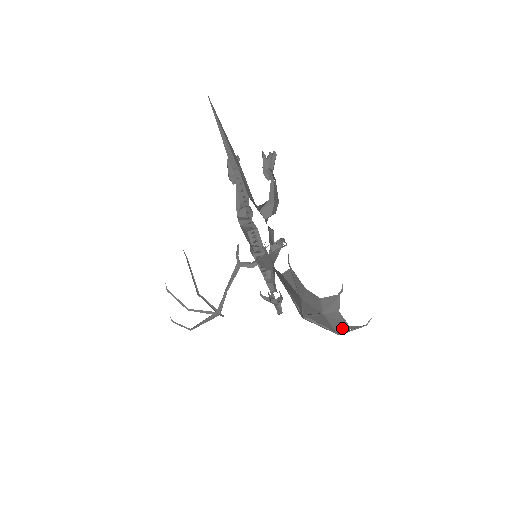
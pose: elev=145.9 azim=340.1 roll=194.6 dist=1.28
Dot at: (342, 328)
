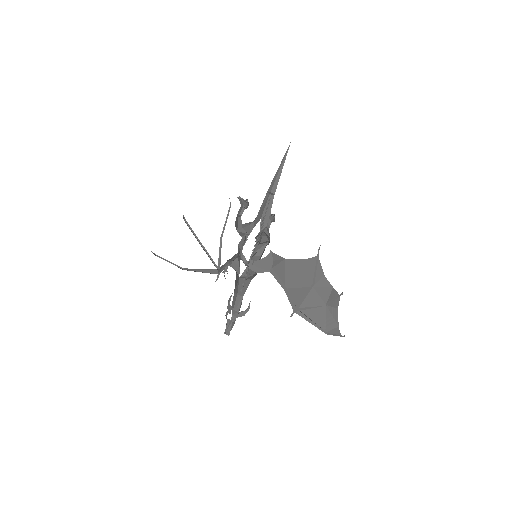
Dot at: (332, 328)
